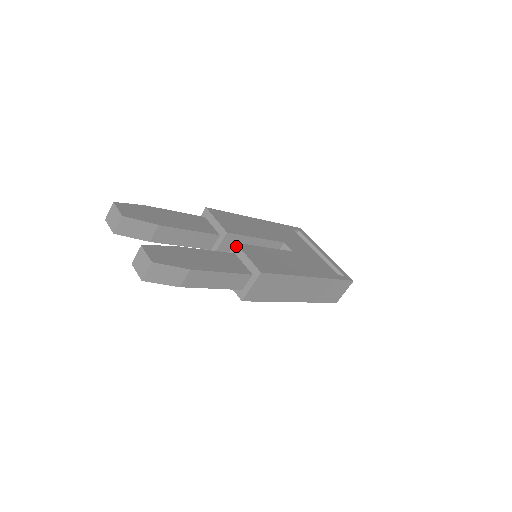
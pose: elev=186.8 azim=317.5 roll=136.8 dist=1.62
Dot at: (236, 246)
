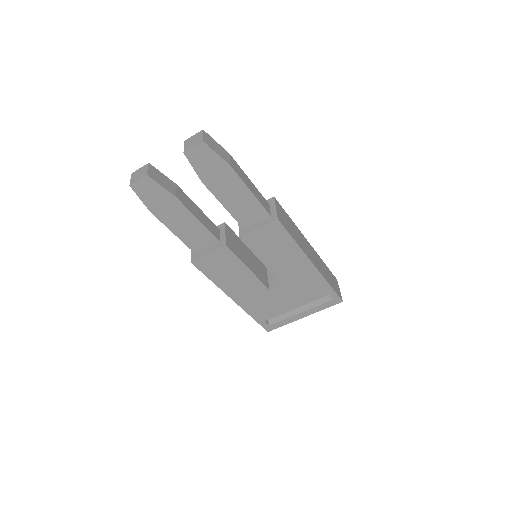
Dot at: occluded
